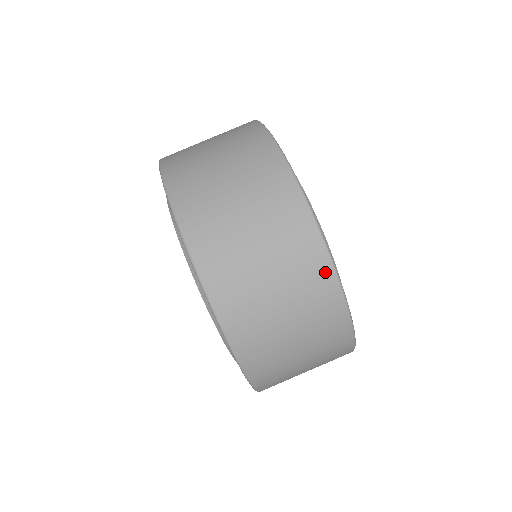
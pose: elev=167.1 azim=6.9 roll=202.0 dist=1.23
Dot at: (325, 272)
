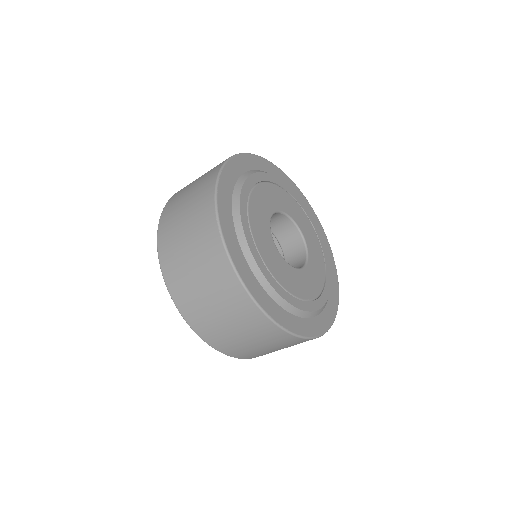
Dot at: (210, 203)
